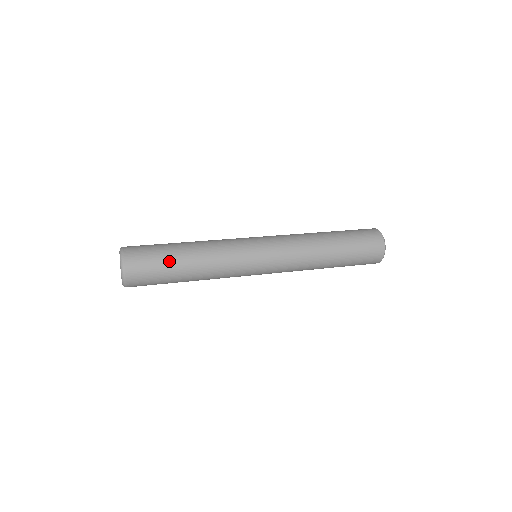
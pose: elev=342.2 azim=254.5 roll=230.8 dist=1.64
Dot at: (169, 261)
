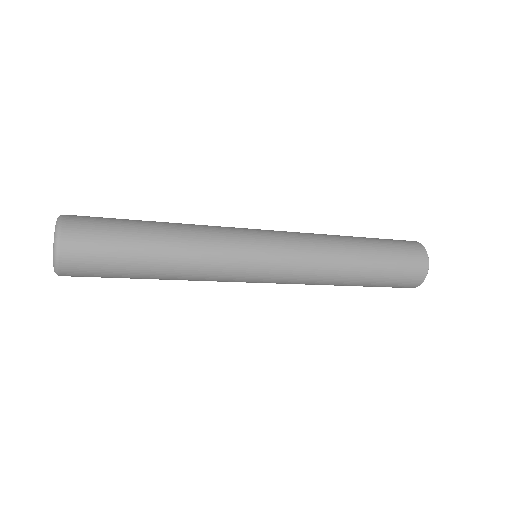
Dot at: (131, 235)
